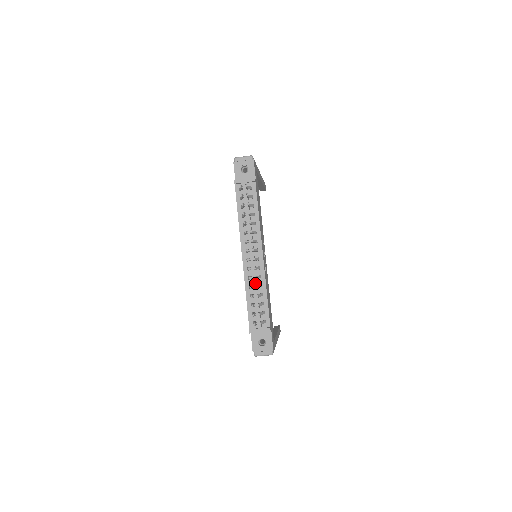
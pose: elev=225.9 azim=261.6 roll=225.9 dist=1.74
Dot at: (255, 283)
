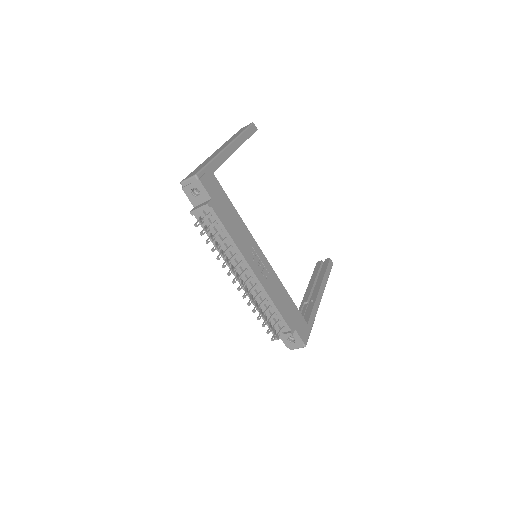
Dot at: (259, 300)
